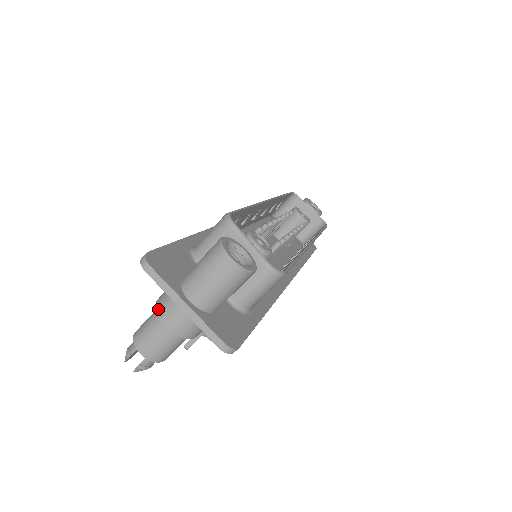
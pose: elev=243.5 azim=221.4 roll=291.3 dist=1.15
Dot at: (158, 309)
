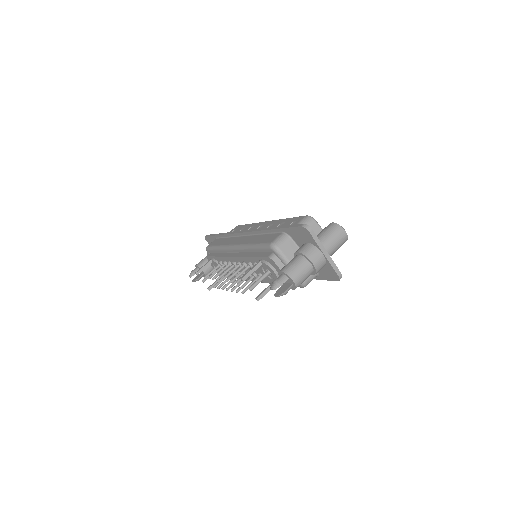
Dot at: (307, 255)
